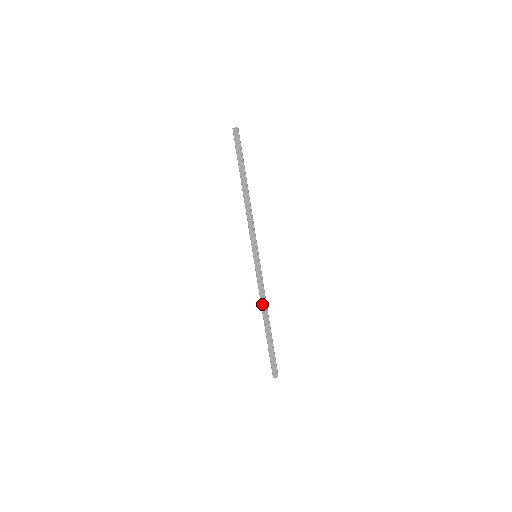
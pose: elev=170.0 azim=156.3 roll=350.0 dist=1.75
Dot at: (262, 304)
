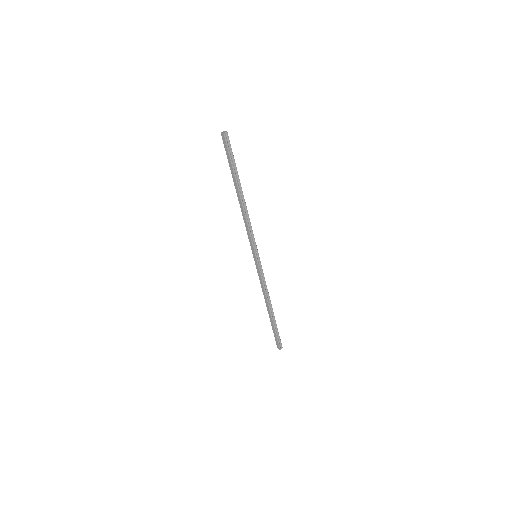
Dot at: (264, 296)
